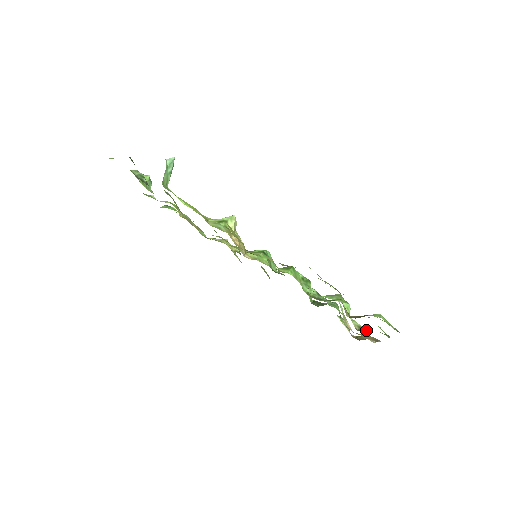
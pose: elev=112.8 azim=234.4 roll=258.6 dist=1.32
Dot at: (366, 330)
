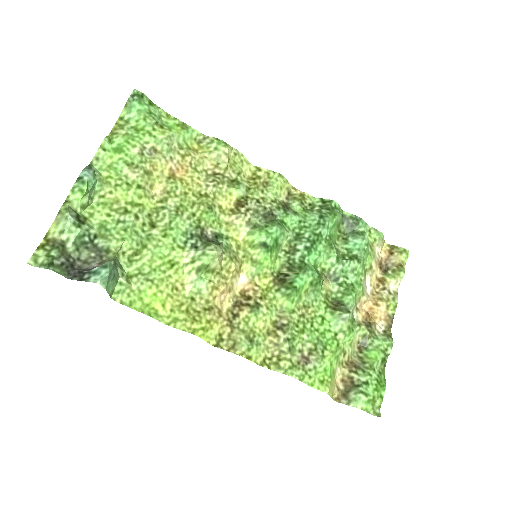
Dot at: (370, 340)
